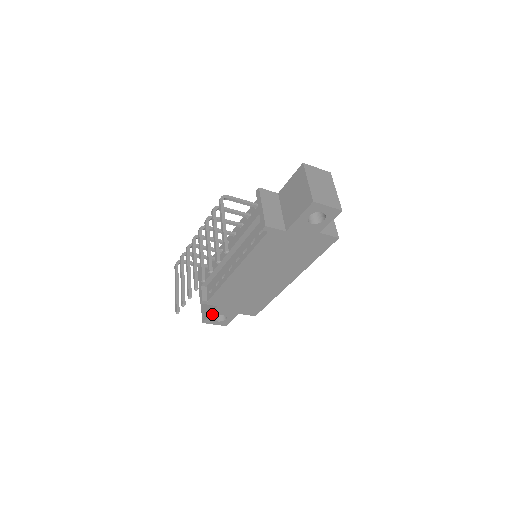
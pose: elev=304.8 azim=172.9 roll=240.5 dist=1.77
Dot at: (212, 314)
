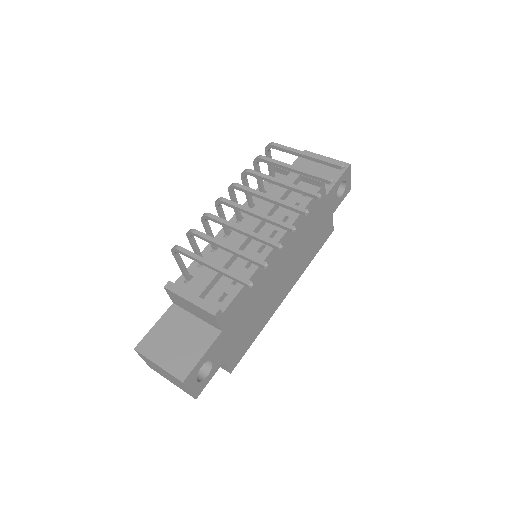
Dot at: (205, 355)
